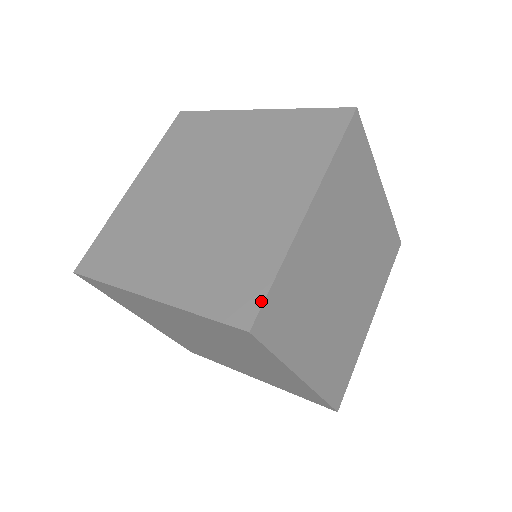
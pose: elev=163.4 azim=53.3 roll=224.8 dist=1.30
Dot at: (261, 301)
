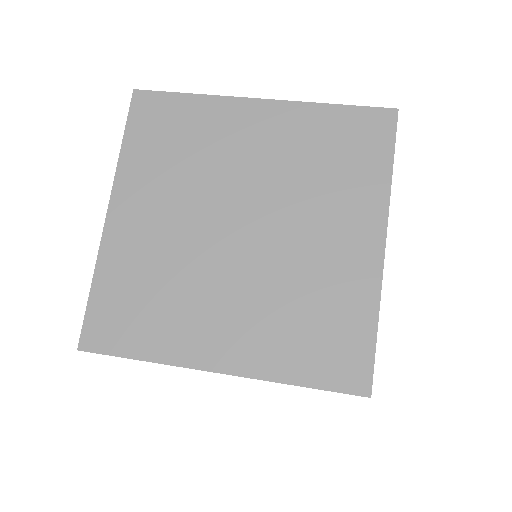
Dot at: (162, 92)
